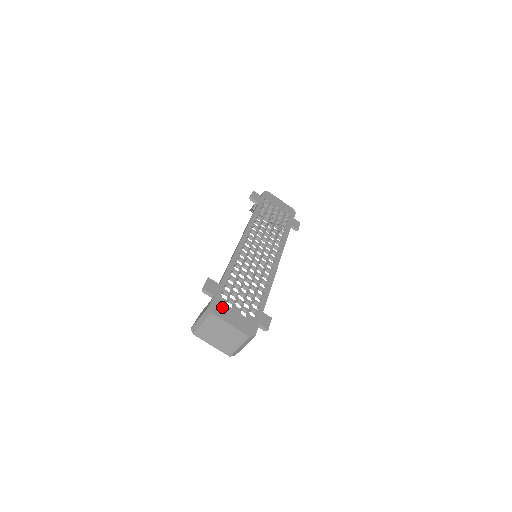
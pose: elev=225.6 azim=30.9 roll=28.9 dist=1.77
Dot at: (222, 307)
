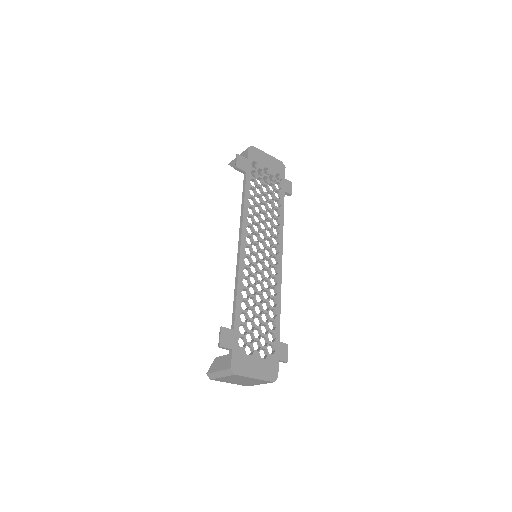
Dot at: (243, 360)
